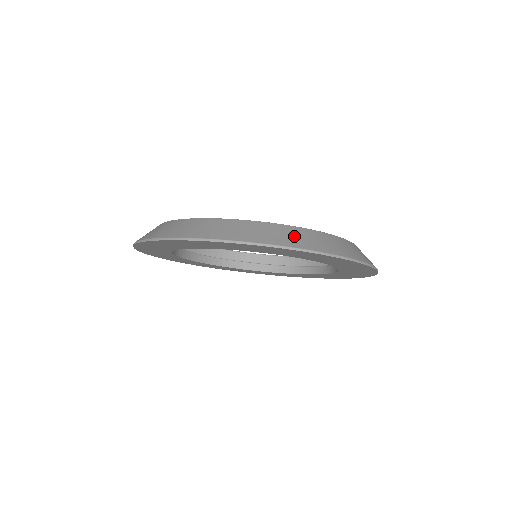
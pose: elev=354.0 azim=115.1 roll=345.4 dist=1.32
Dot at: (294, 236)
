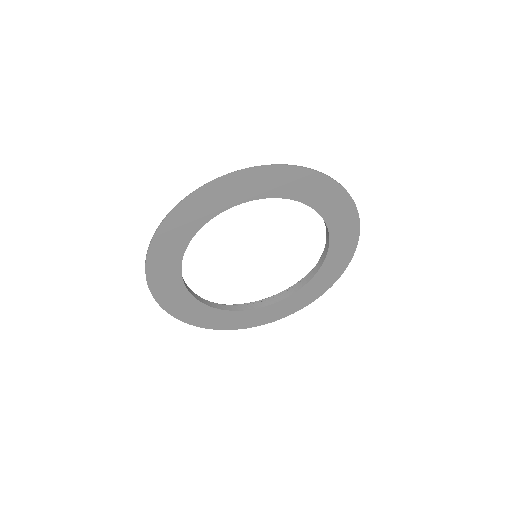
Dot at: occluded
